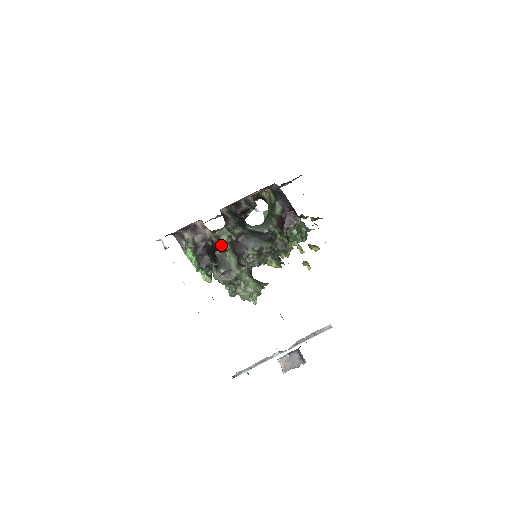
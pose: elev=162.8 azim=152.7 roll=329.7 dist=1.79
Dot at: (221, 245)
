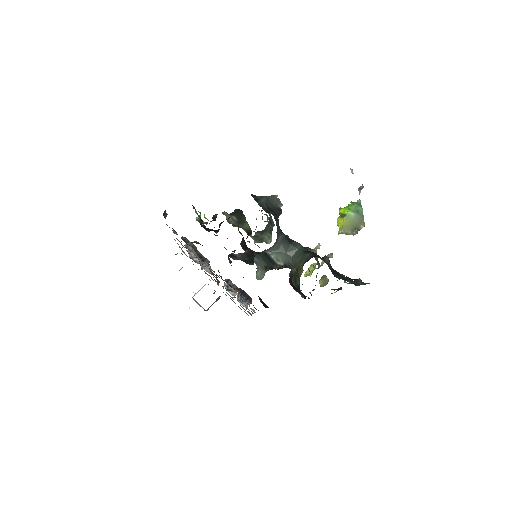
Dot at: (227, 238)
